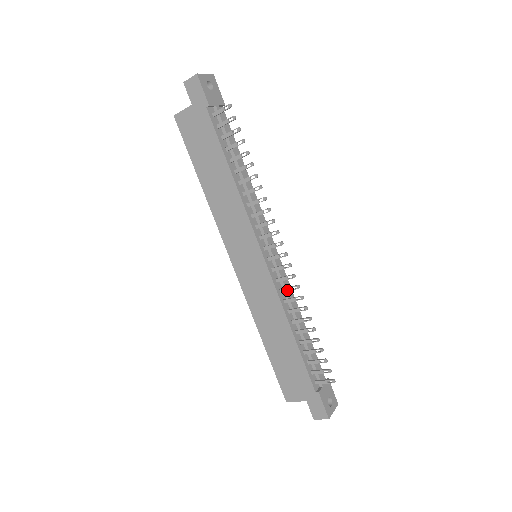
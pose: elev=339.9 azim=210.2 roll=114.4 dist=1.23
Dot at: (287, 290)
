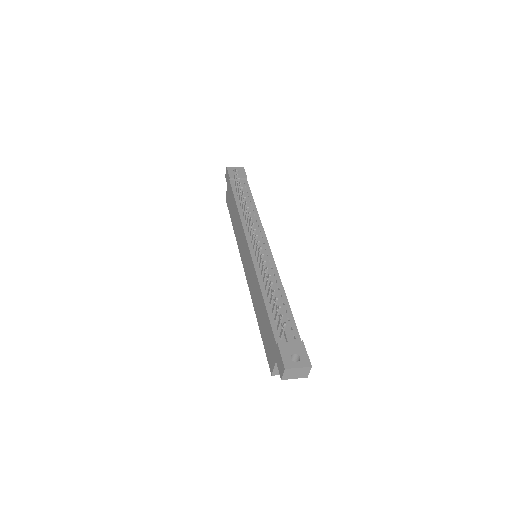
Dot at: (260, 263)
